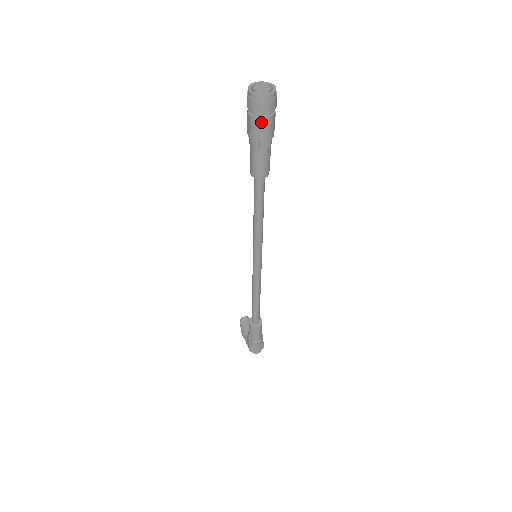
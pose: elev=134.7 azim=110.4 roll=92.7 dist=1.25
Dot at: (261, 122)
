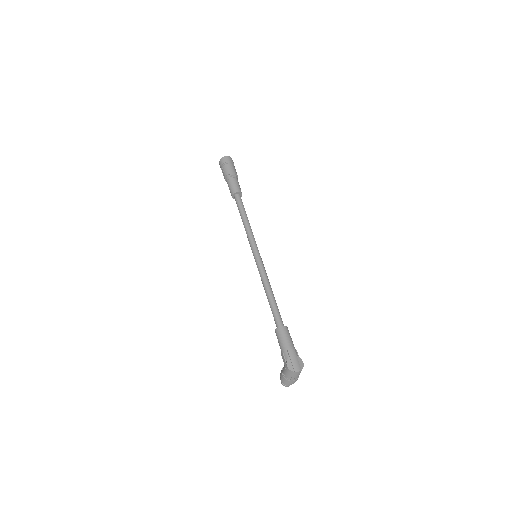
Dot at: (227, 166)
